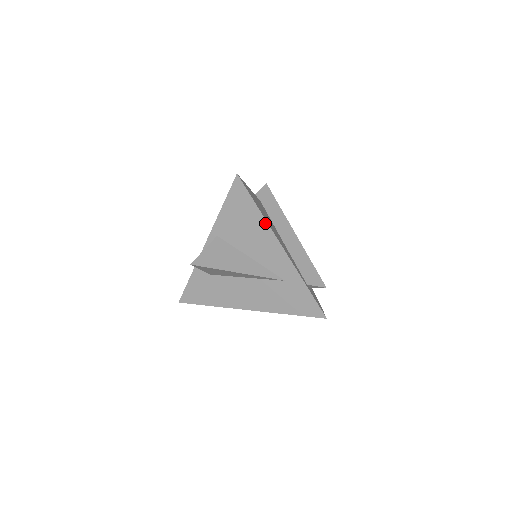
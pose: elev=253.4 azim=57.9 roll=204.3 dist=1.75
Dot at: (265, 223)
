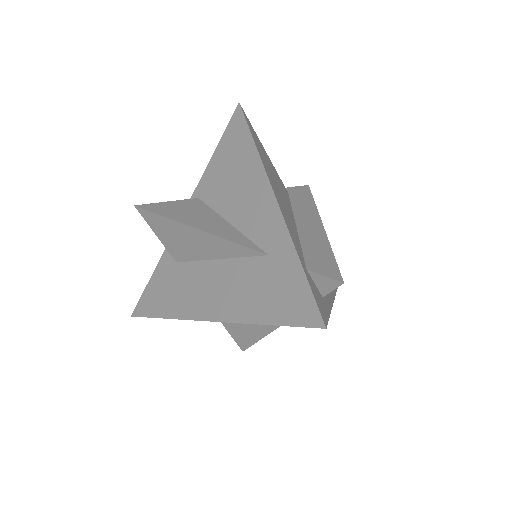
Dot at: (258, 161)
